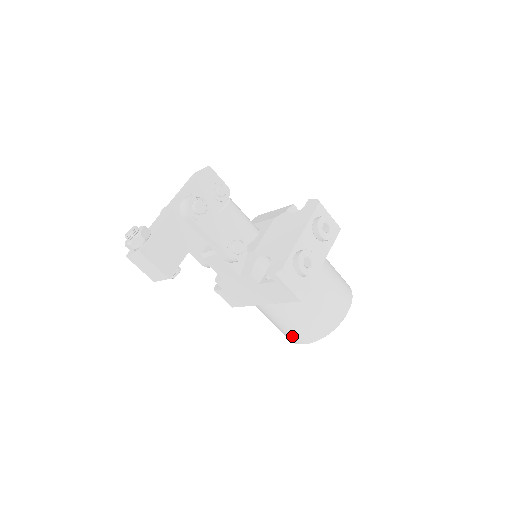
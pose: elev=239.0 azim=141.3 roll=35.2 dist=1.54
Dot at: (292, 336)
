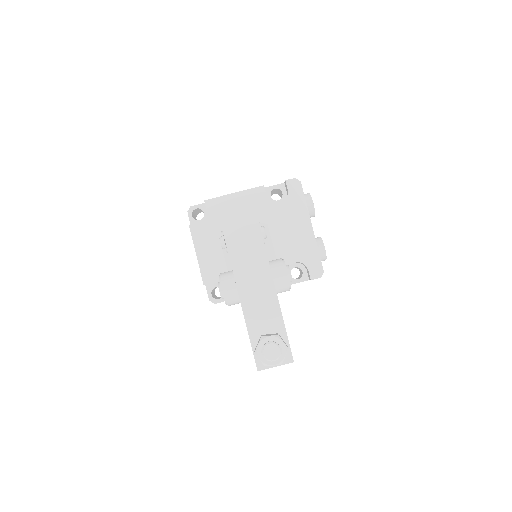
Dot at: occluded
